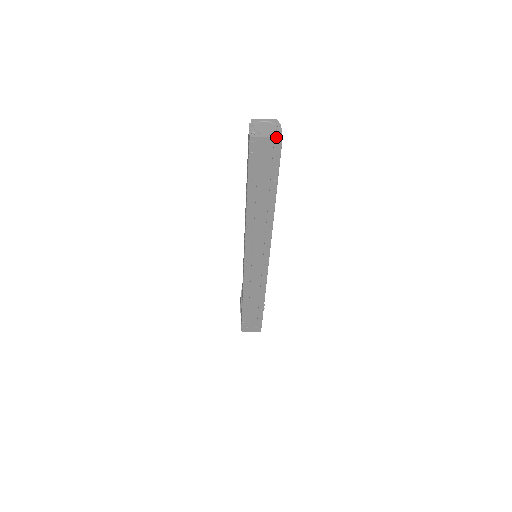
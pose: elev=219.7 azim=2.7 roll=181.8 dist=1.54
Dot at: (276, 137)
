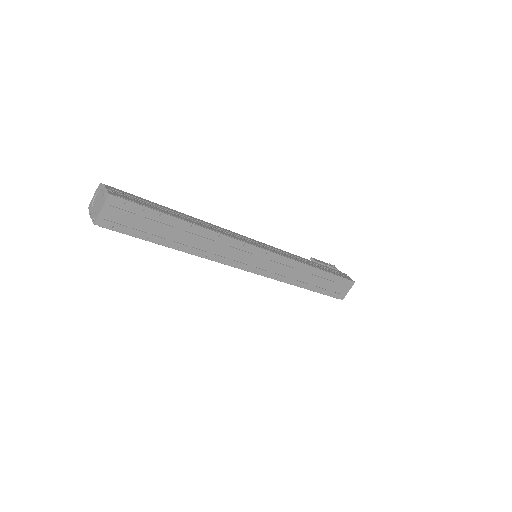
Dot at: (105, 200)
